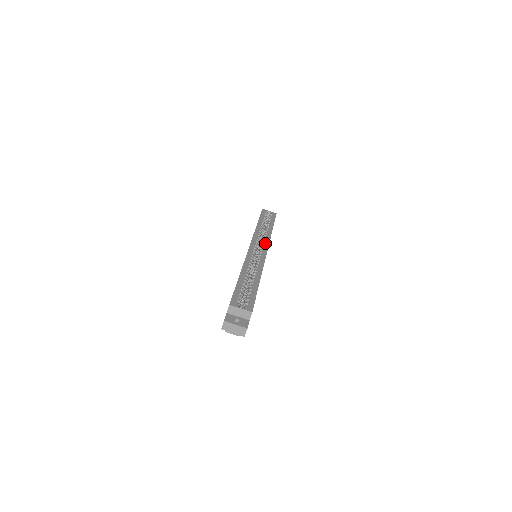
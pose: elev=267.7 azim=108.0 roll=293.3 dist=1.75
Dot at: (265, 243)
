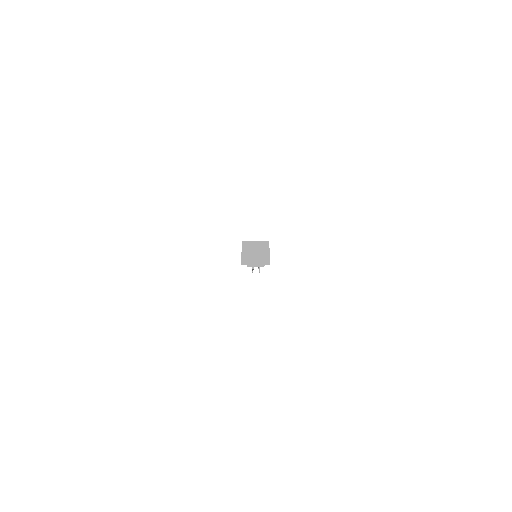
Dot at: occluded
